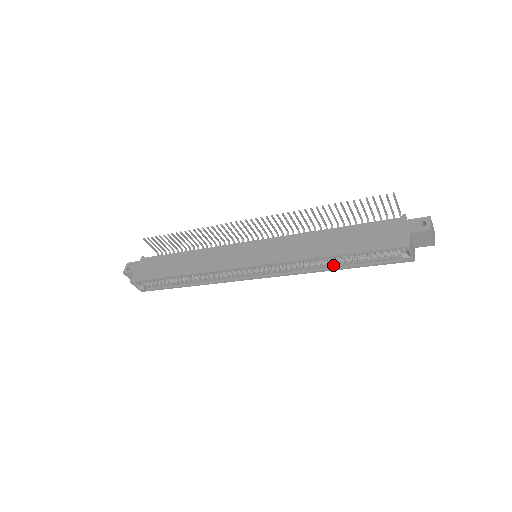
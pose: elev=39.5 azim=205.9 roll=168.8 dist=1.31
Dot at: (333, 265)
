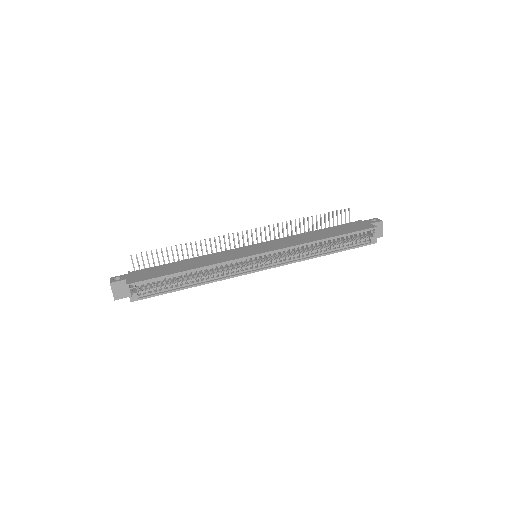
Dot at: (324, 251)
